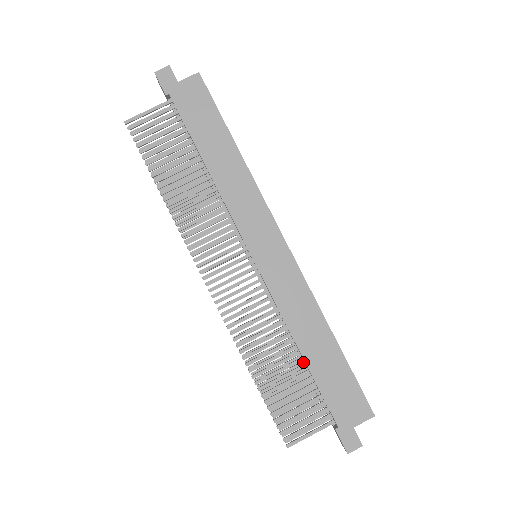
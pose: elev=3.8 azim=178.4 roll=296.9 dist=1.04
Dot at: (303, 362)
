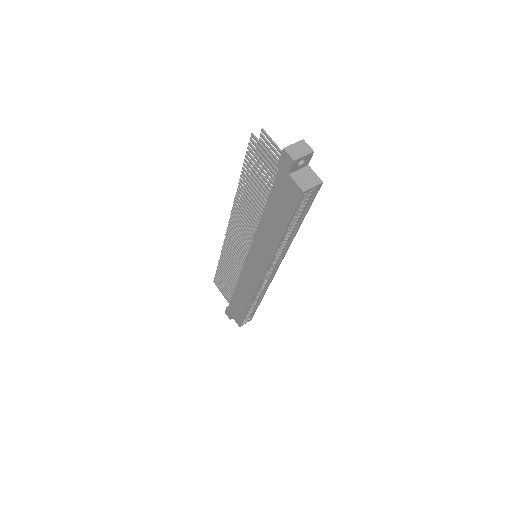
Dot at: occluded
